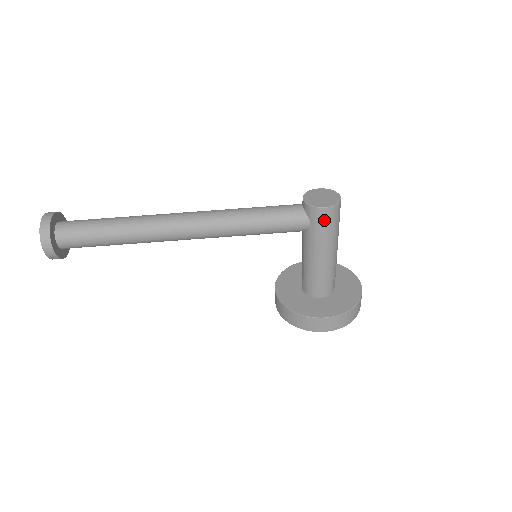
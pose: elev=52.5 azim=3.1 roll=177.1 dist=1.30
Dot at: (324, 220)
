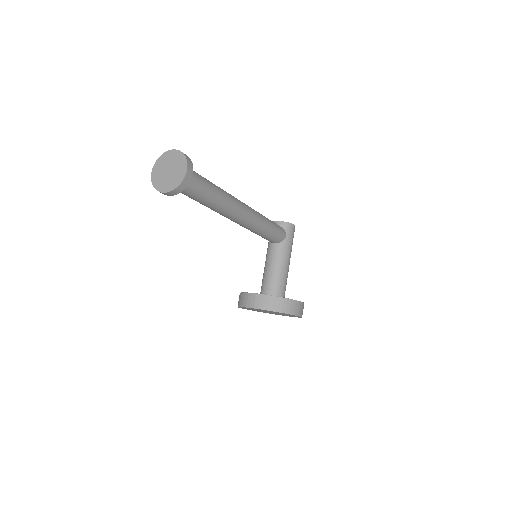
Dot at: (293, 234)
